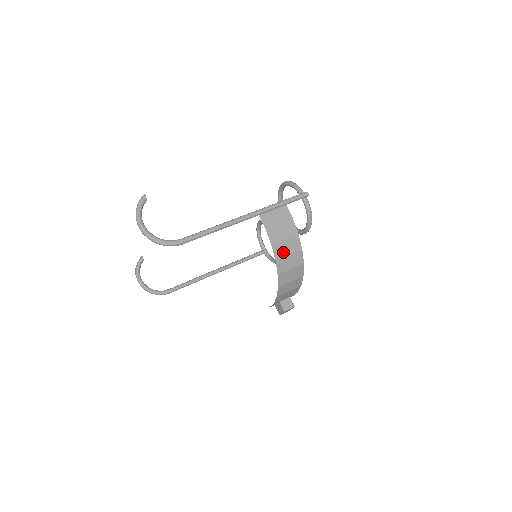
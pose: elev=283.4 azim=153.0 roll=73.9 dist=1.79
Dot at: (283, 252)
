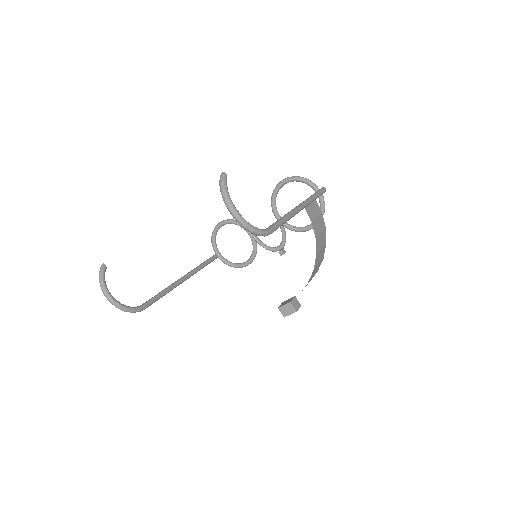
Dot at: (319, 246)
